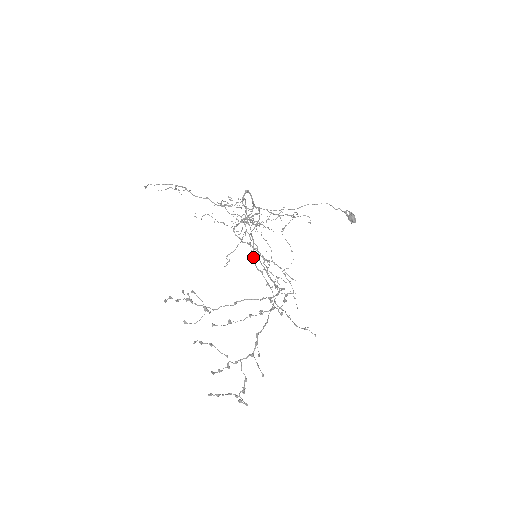
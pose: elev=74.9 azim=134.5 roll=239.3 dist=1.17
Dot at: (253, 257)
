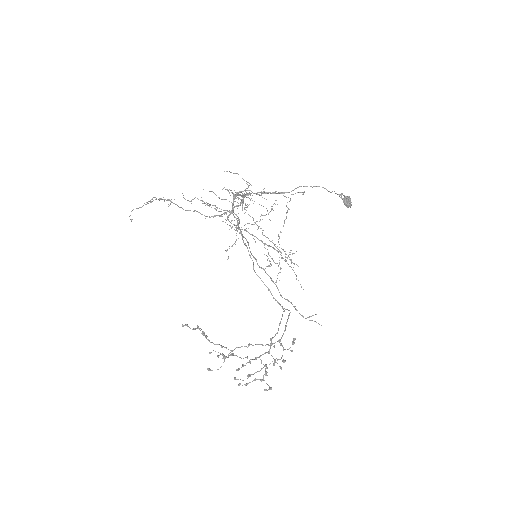
Dot at: (253, 257)
